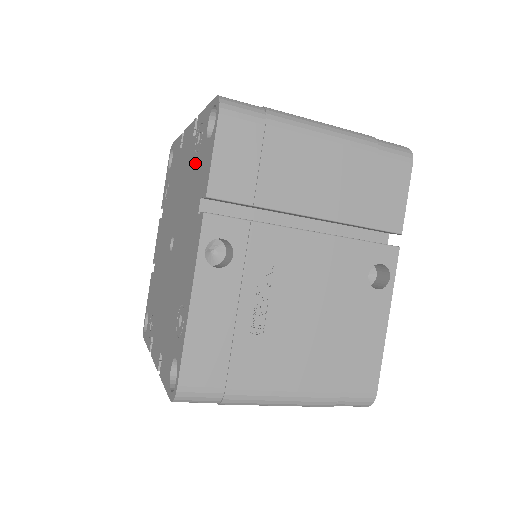
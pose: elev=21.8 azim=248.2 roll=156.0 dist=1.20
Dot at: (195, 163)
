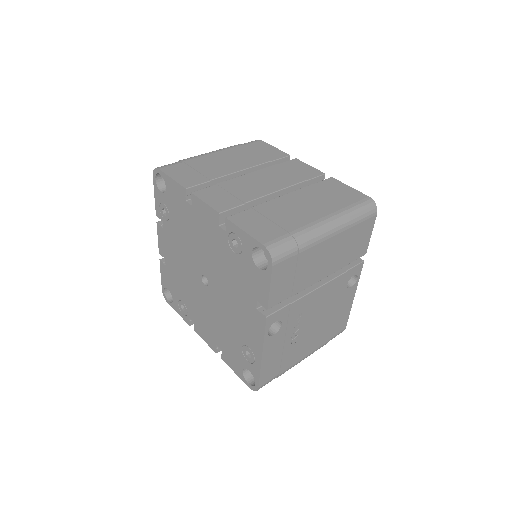
Dot at: (235, 260)
